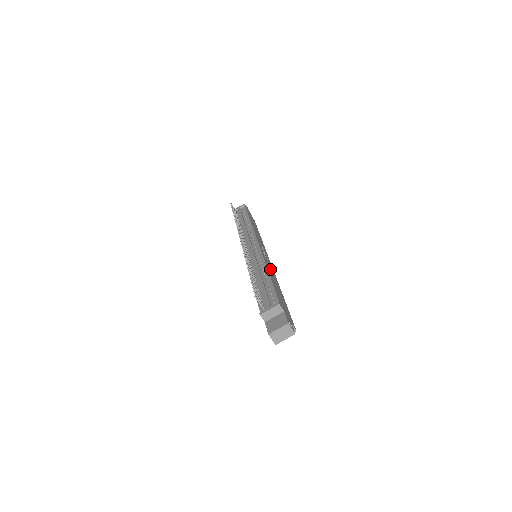
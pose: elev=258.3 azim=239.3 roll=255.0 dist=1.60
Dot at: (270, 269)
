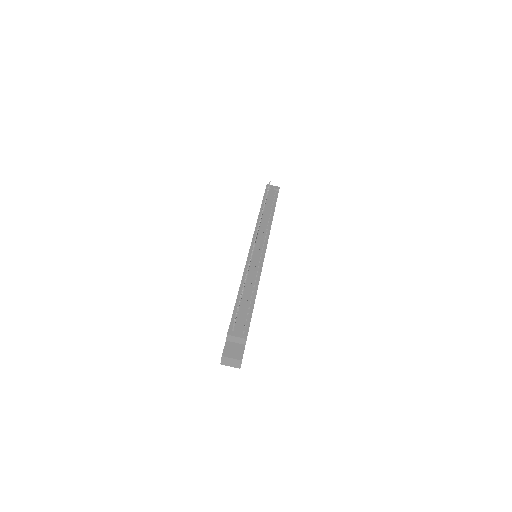
Dot at: occluded
